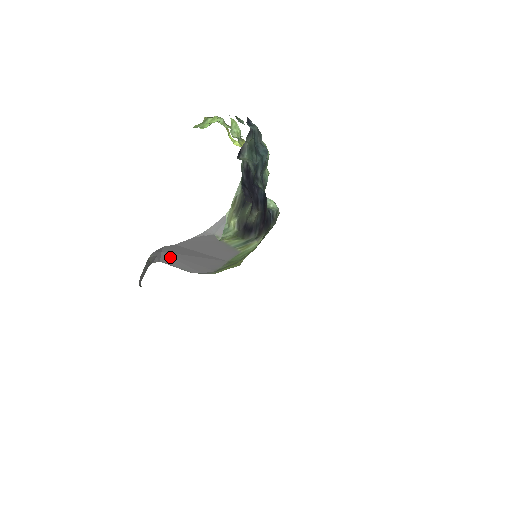
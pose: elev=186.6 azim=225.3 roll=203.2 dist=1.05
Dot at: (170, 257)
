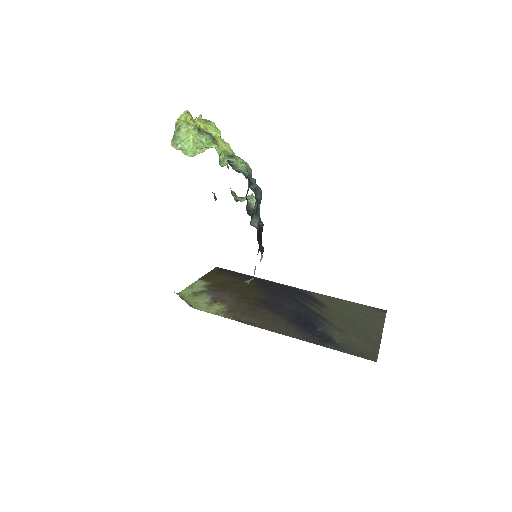
Dot at: occluded
